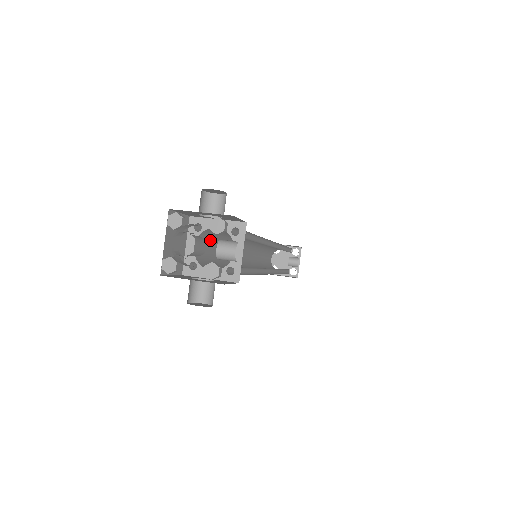
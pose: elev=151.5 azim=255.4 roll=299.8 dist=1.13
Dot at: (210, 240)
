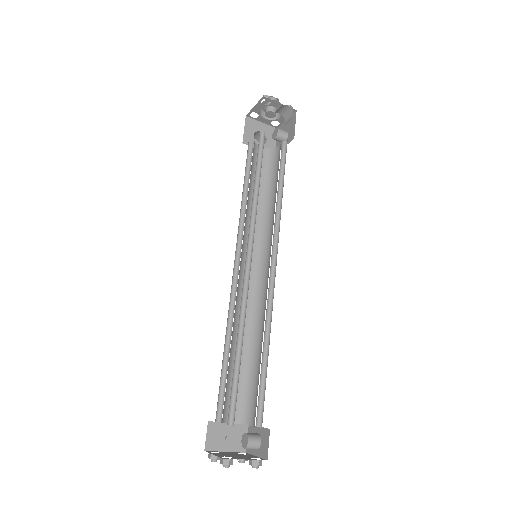
Dot at: occluded
